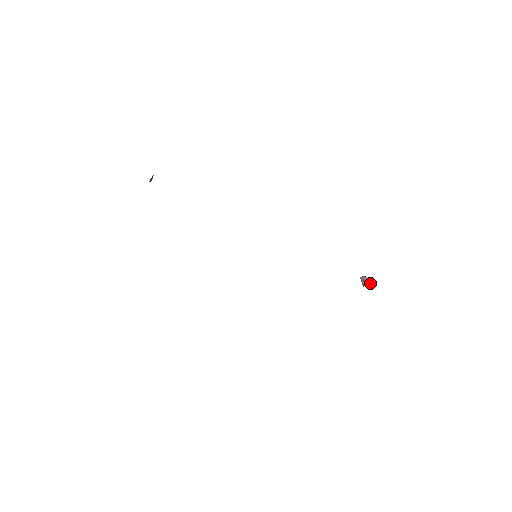
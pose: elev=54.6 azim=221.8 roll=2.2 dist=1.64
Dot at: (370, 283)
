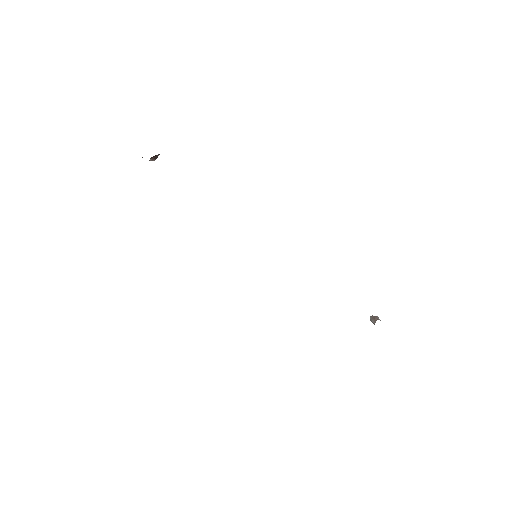
Dot at: occluded
